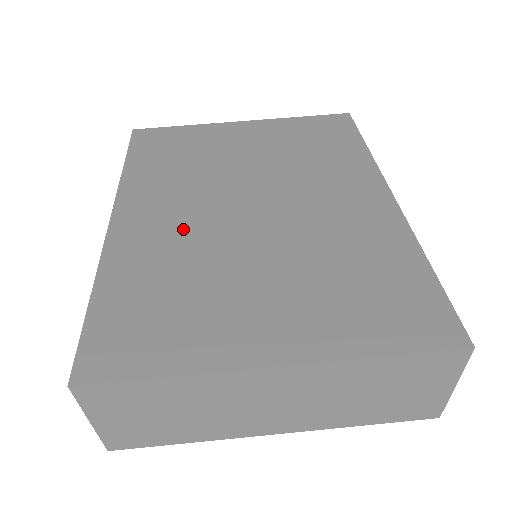
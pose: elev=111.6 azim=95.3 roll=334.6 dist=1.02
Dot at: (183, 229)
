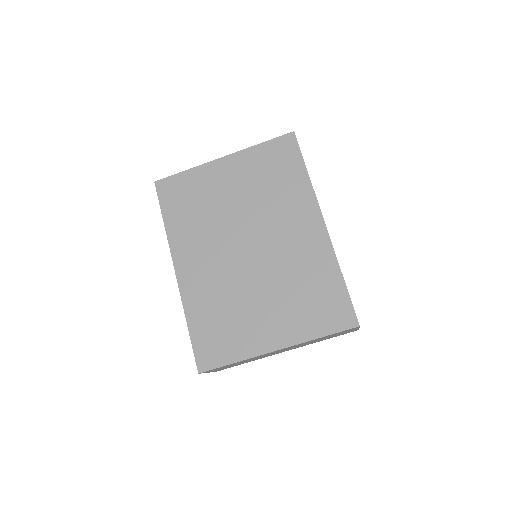
Dot at: (216, 274)
